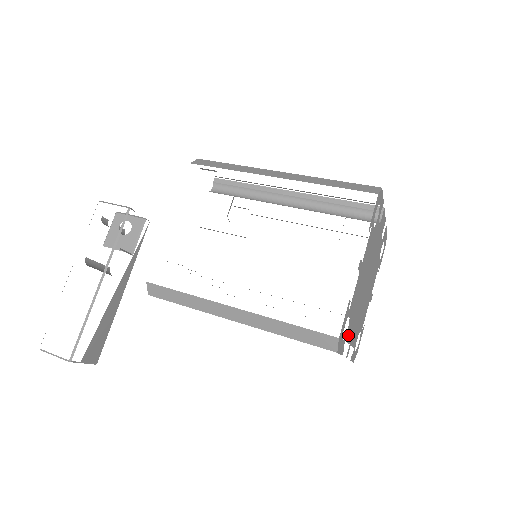
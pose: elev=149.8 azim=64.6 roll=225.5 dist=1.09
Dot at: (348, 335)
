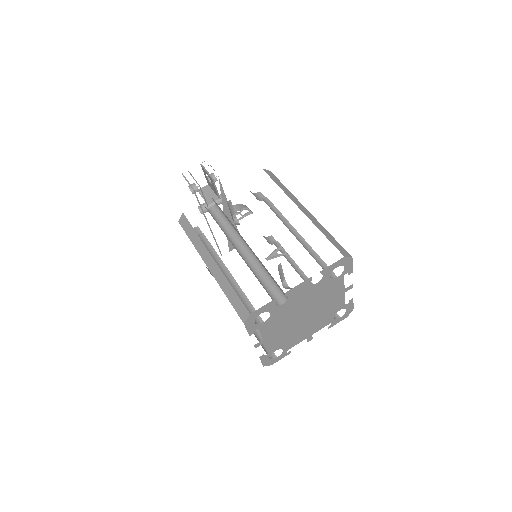
Dot at: (292, 345)
